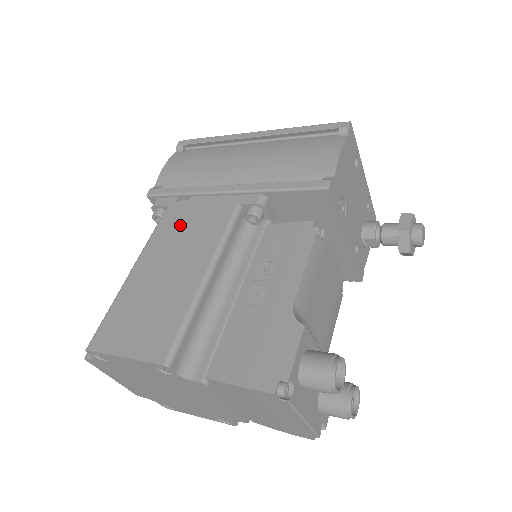
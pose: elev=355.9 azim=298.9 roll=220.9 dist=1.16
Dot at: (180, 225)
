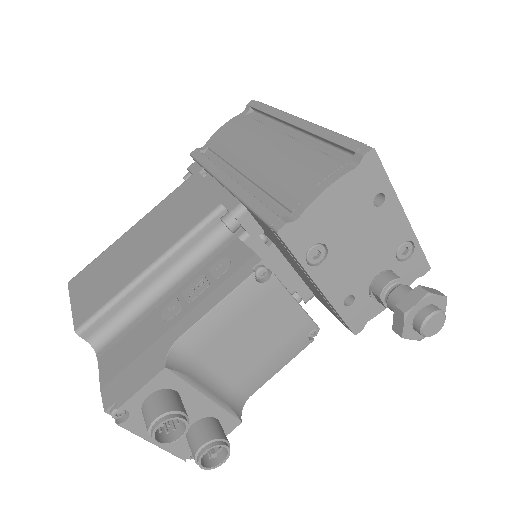
Dot at: (180, 201)
